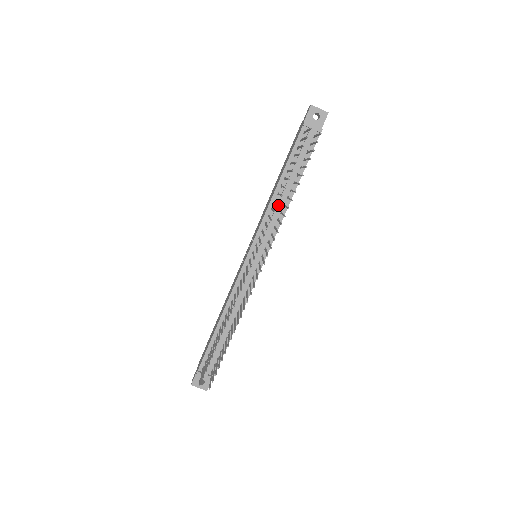
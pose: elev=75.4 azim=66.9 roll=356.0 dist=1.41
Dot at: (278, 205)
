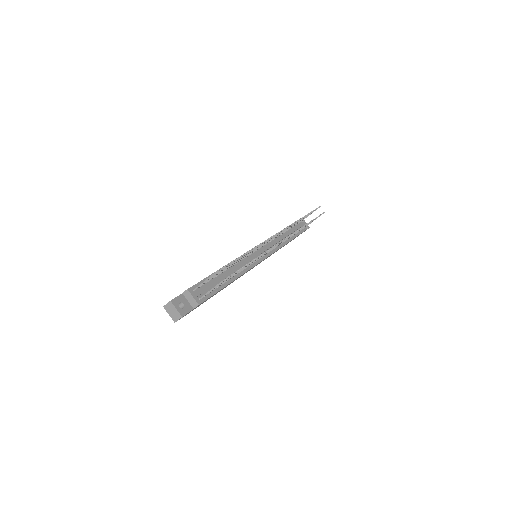
Dot at: (281, 238)
